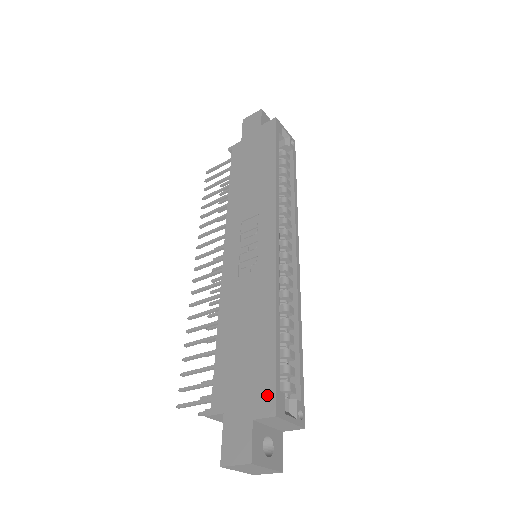
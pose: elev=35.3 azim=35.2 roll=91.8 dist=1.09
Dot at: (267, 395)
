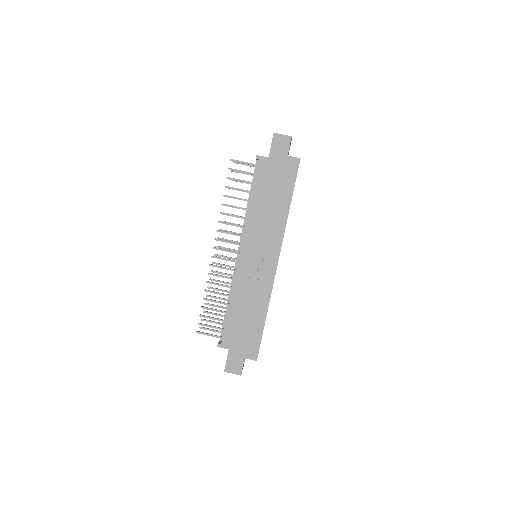
Dot at: (254, 351)
